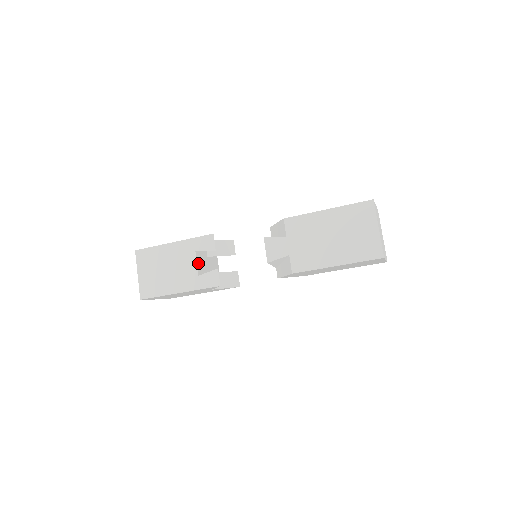
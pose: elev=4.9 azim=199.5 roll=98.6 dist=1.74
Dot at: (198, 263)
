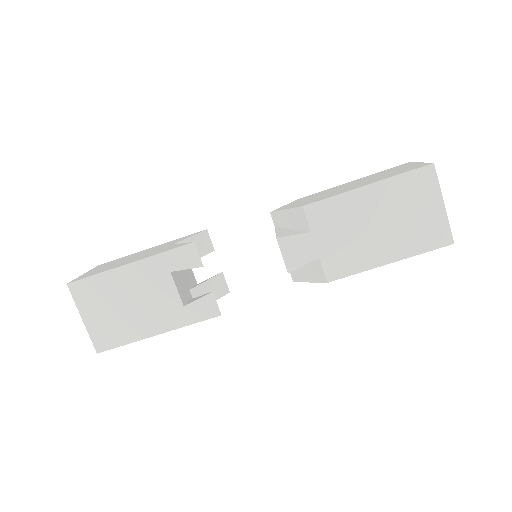
Dot at: (177, 287)
